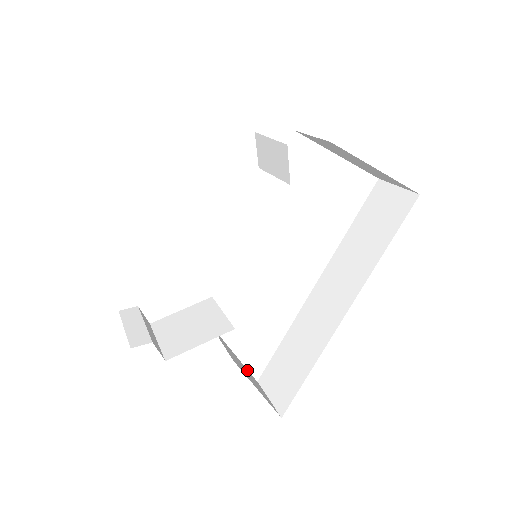
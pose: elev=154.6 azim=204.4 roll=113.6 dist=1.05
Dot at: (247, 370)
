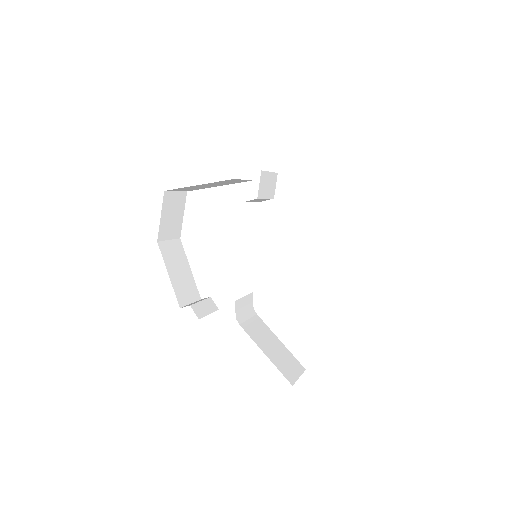
Dot at: (290, 354)
